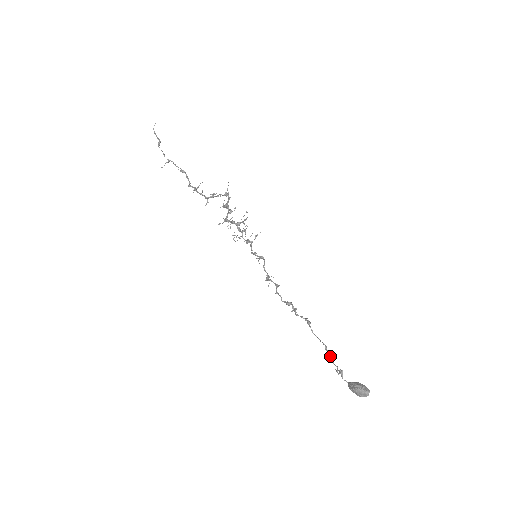
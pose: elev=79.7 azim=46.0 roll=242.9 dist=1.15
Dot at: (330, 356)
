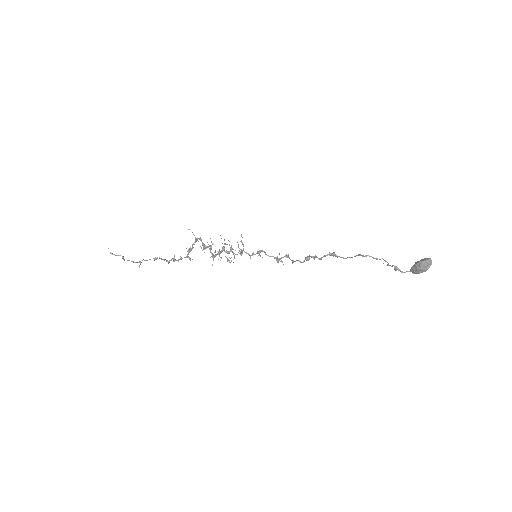
Dot at: occluded
